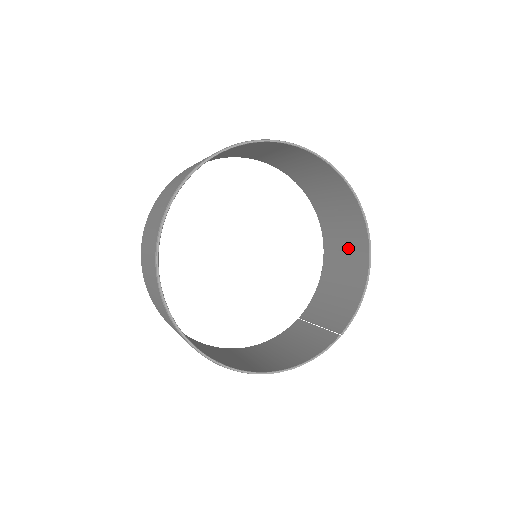
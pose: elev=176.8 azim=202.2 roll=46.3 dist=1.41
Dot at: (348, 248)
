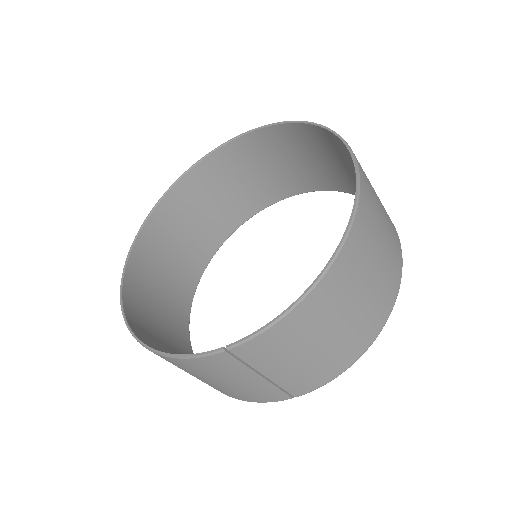
Dot at: (359, 279)
